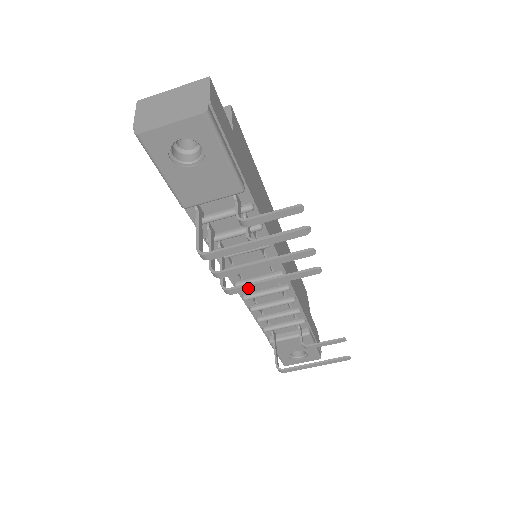
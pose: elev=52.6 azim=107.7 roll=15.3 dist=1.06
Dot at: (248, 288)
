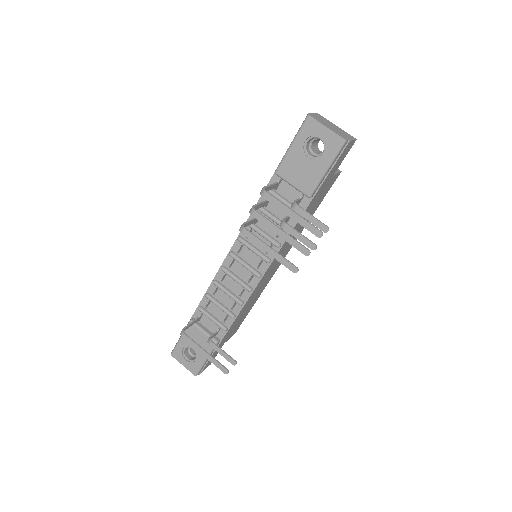
Dot at: (254, 239)
